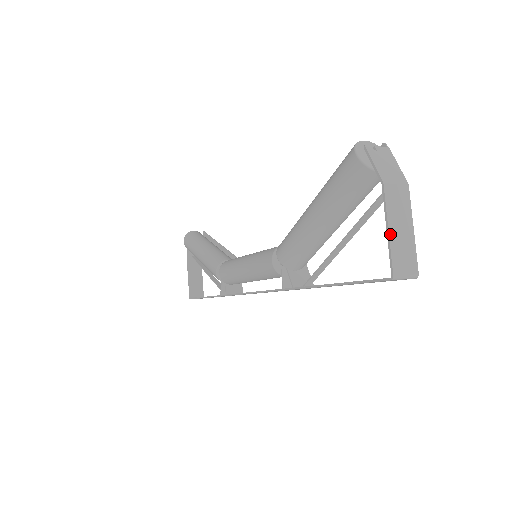
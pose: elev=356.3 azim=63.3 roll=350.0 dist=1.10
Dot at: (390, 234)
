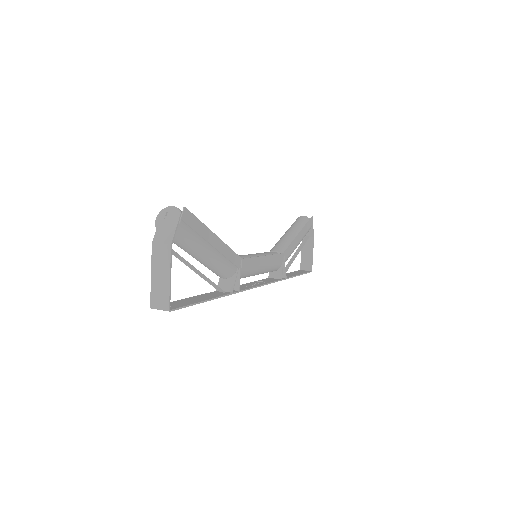
Dot at: (152, 278)
